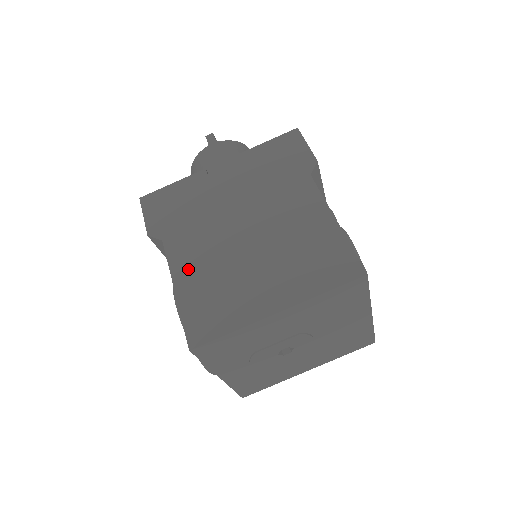
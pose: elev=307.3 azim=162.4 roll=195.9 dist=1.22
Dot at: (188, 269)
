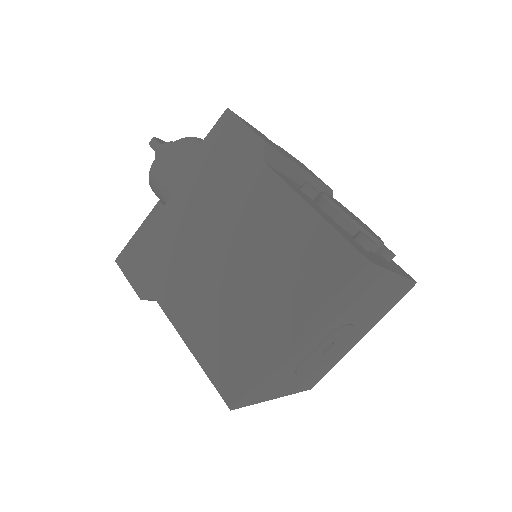
Dot at: (192, 323)
